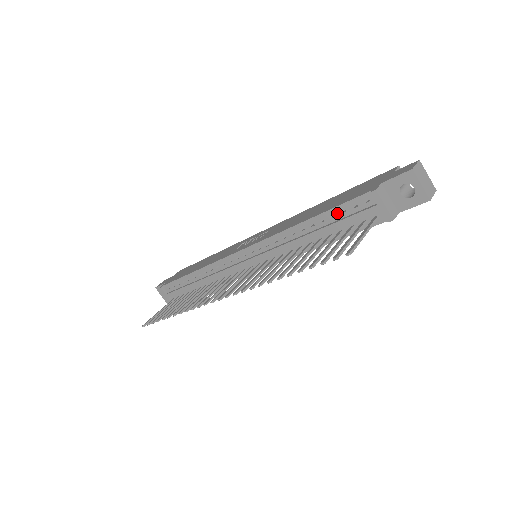
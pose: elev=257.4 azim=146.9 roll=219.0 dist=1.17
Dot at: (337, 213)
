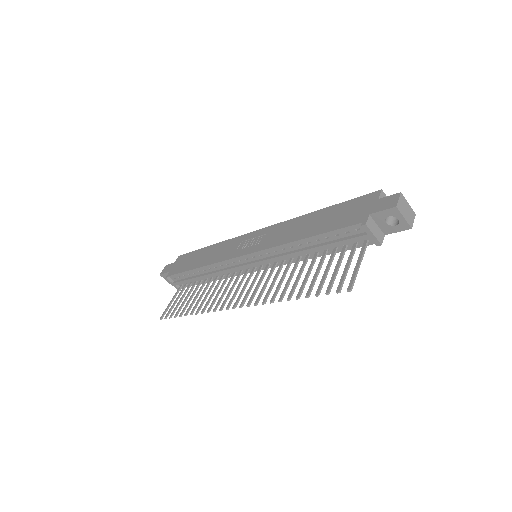
Dot at: (331, 236)
